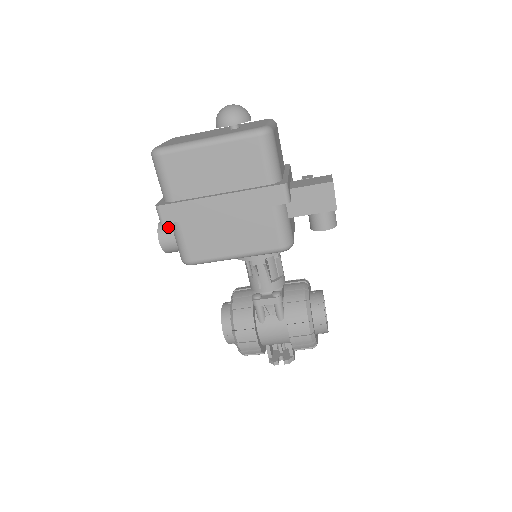
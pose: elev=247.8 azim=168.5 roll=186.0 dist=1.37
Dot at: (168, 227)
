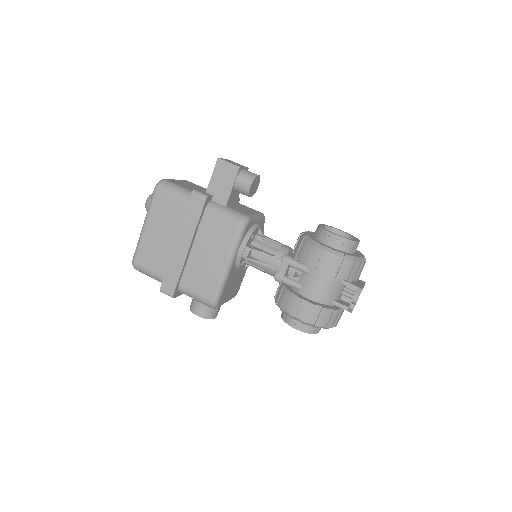
Dot at: (193, 301)
